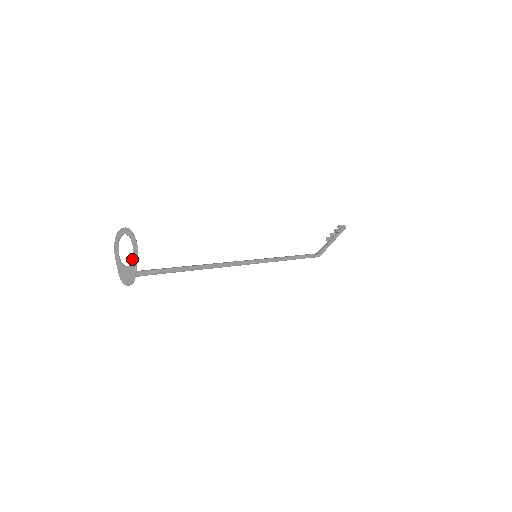
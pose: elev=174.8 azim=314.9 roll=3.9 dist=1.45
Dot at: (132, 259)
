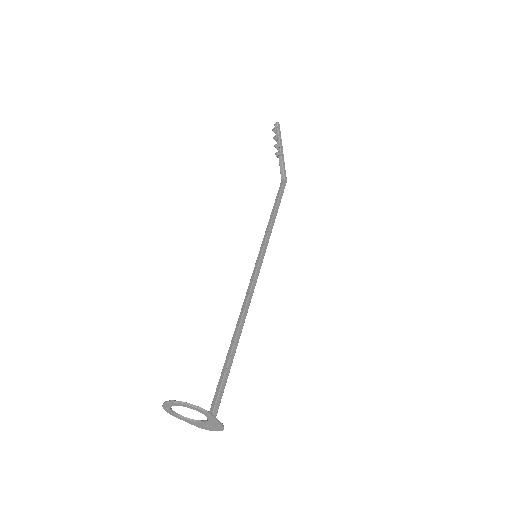
Dot at: (207, 419)
